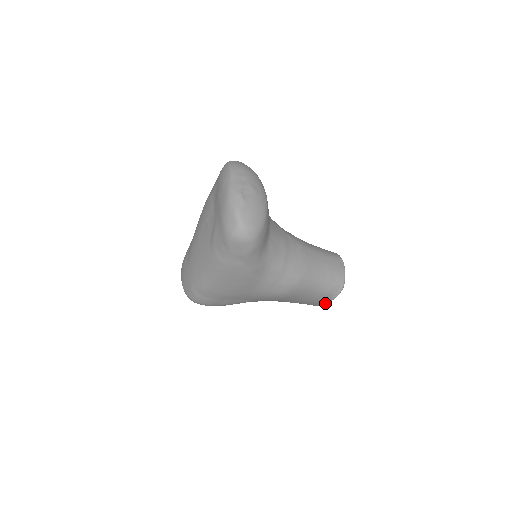
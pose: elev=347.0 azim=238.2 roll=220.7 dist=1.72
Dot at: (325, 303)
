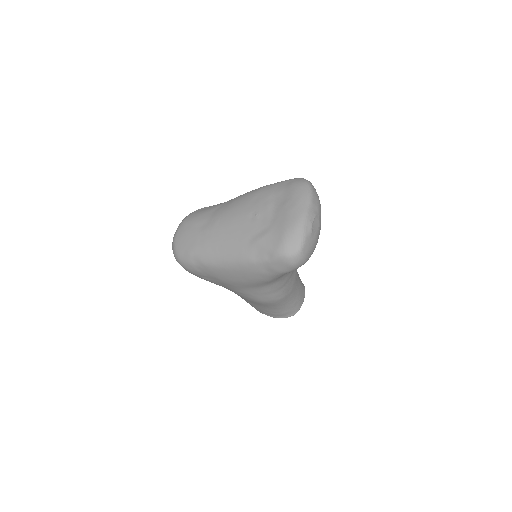
Dot at: (270, 316)
